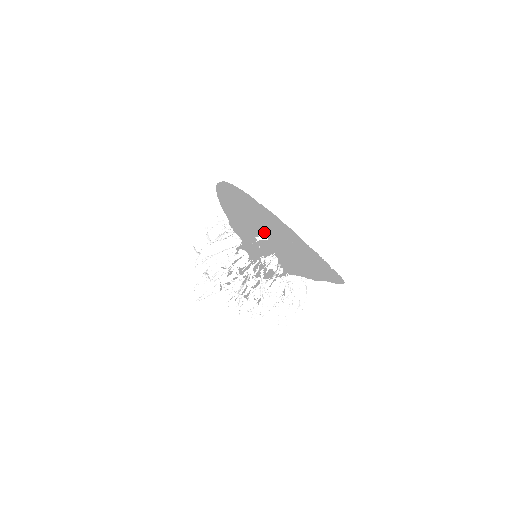
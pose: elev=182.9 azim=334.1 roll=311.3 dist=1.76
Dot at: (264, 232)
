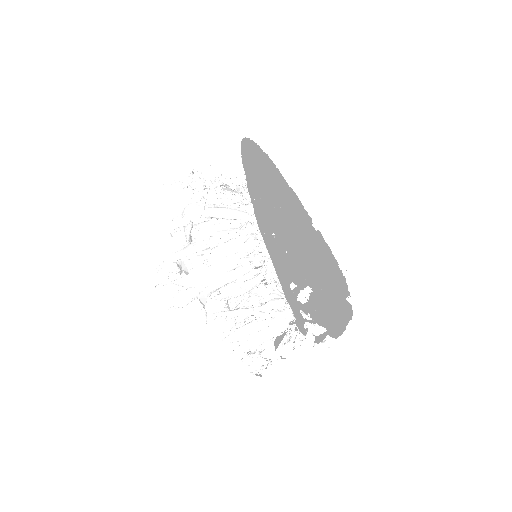
Dot at: occluded
